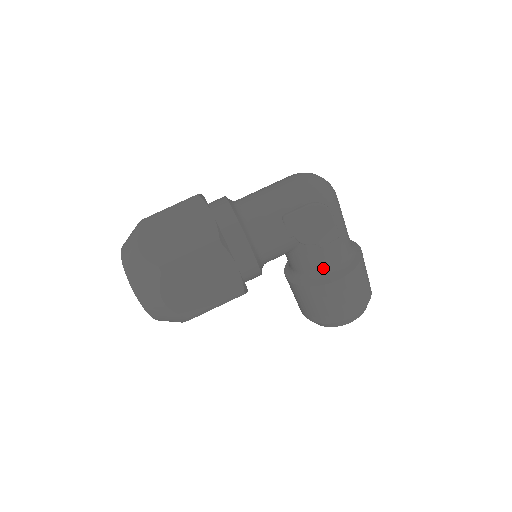
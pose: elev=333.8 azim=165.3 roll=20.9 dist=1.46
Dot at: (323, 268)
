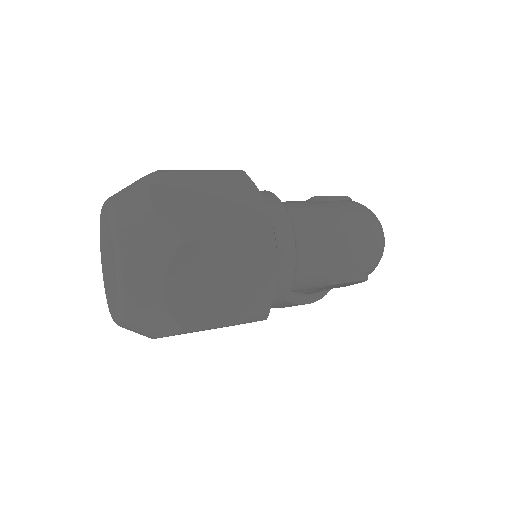
Dot at: (305, 293)
